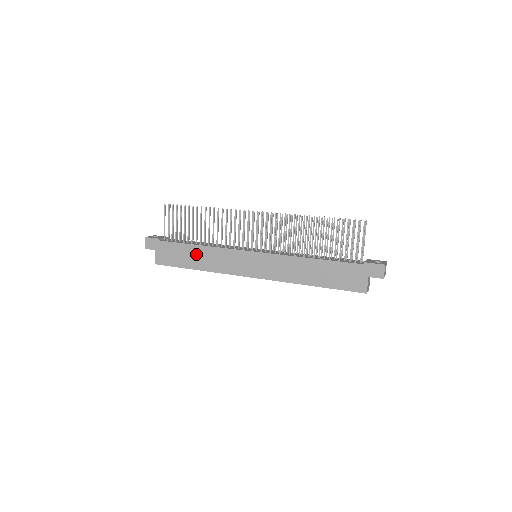
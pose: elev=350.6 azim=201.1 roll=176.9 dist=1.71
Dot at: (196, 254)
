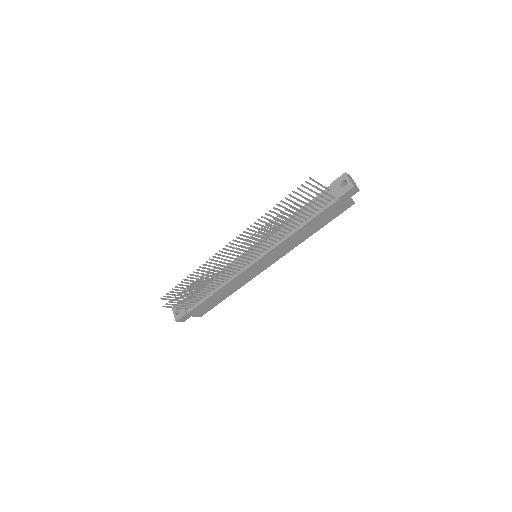
Dot at: (220, 295)
